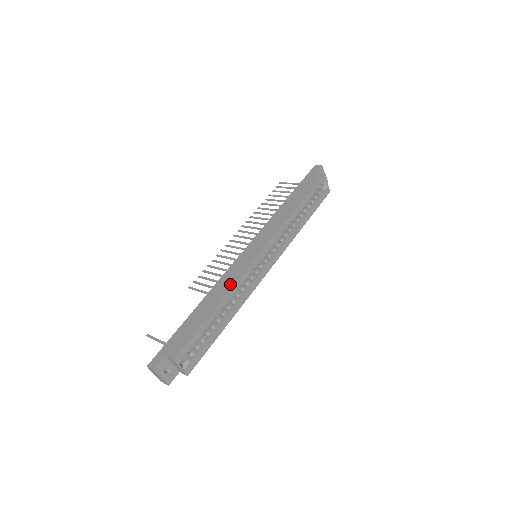
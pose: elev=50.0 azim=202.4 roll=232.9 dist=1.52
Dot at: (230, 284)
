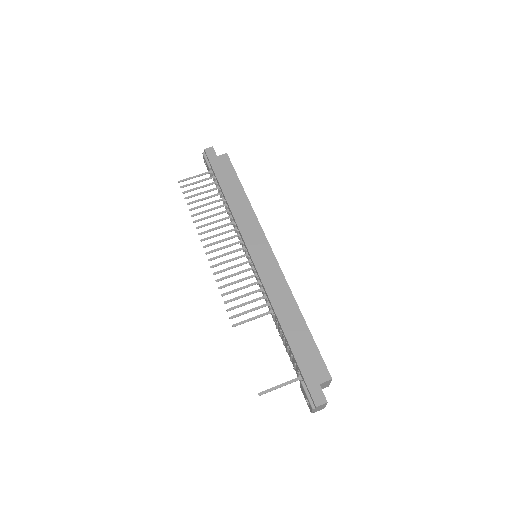
Dot at: (285, 289)
